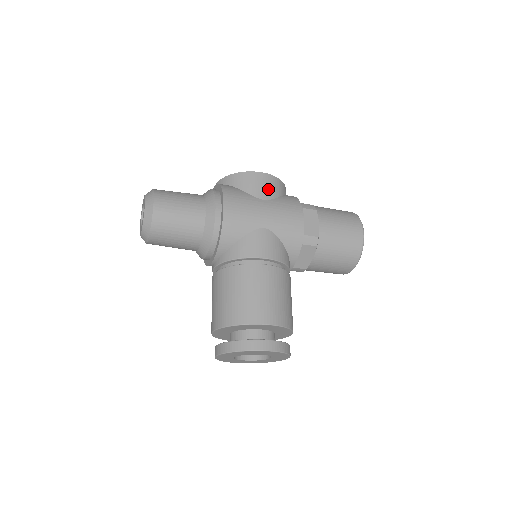
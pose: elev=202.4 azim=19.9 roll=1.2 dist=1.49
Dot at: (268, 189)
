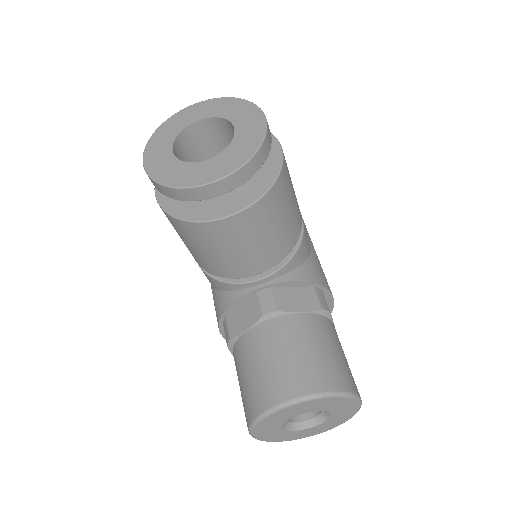
Dot at: occluded
